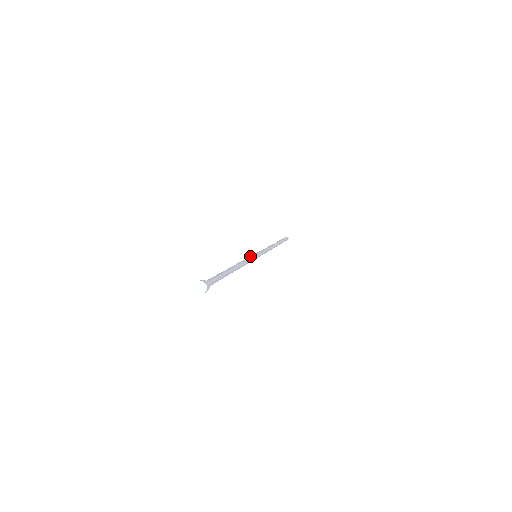
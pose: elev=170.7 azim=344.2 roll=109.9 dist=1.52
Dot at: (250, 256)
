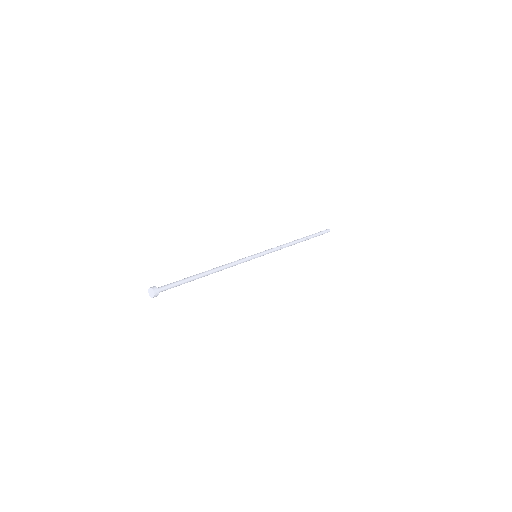
Dot at: occluded
